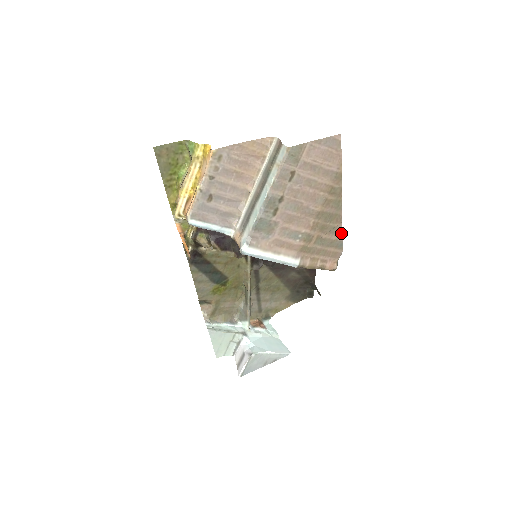
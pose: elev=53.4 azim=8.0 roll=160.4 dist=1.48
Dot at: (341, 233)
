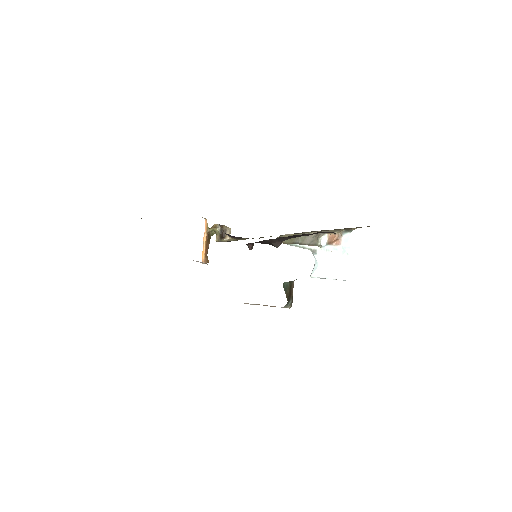
Dot at: occluded
